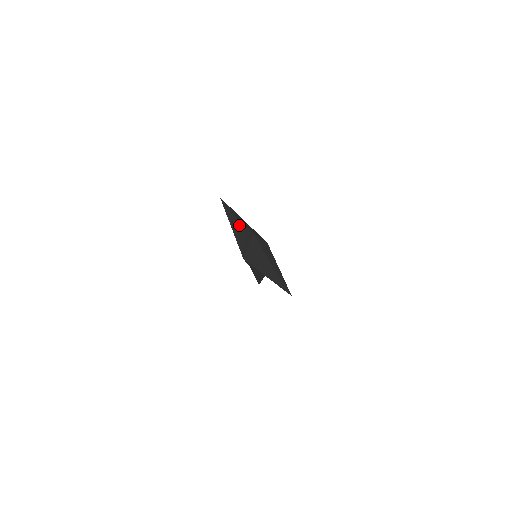
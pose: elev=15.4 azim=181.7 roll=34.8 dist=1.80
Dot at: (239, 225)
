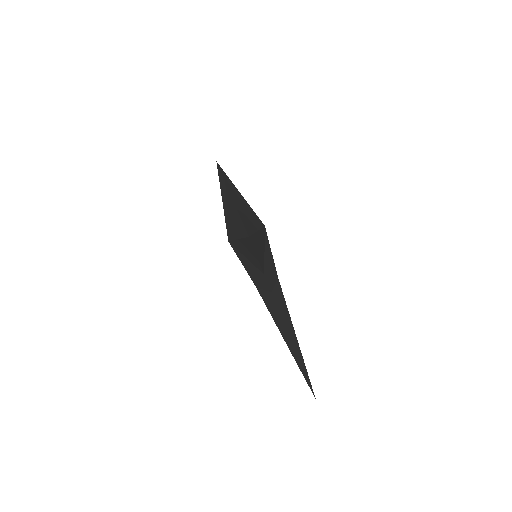
Dot at: occluded
